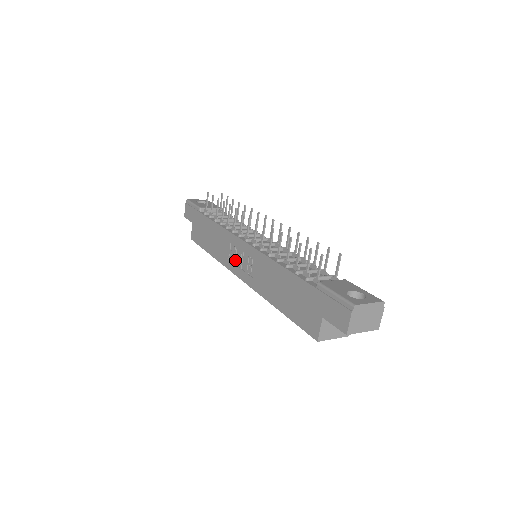
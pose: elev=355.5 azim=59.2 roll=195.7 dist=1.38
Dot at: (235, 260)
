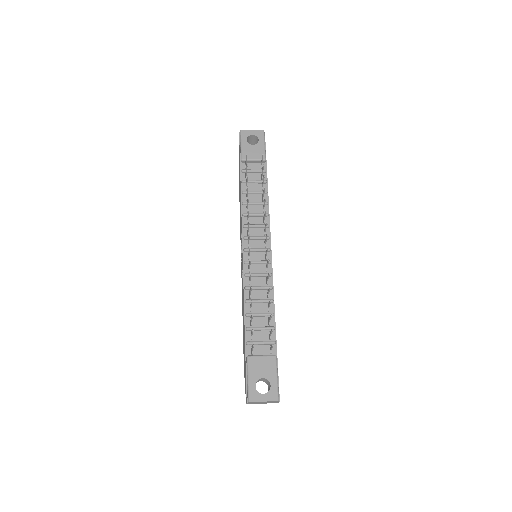
Dot at: occluded
